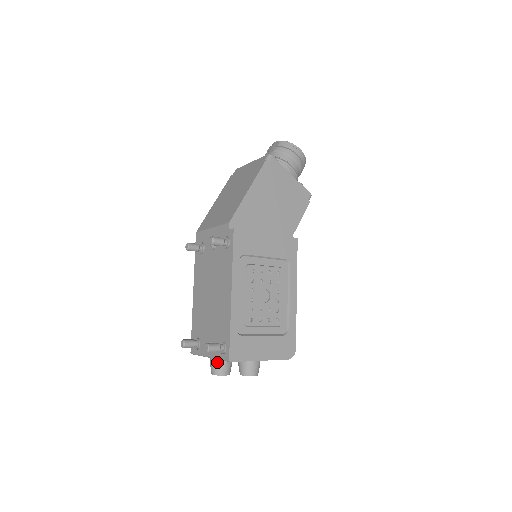
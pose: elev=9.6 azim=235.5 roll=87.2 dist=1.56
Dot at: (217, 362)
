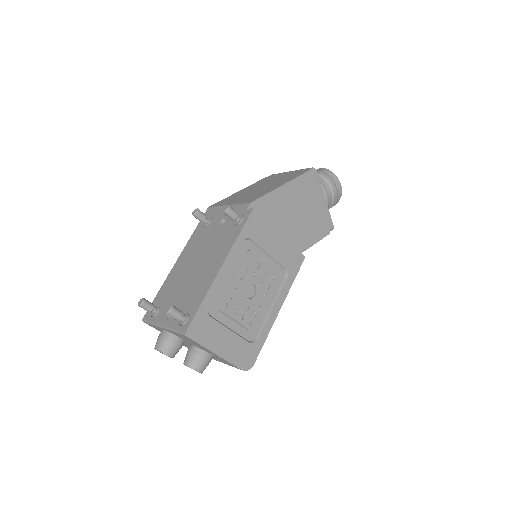
Dot at: (167, 337)
